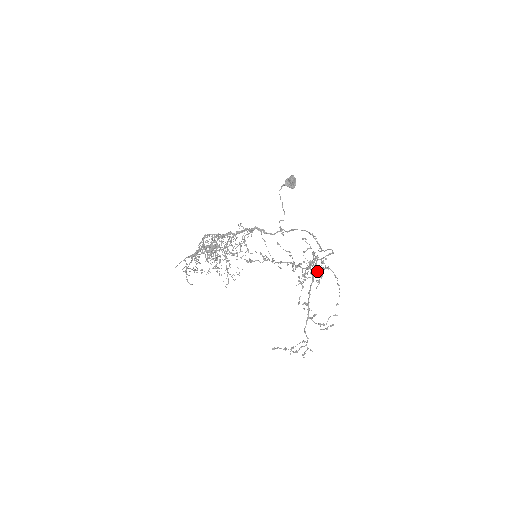
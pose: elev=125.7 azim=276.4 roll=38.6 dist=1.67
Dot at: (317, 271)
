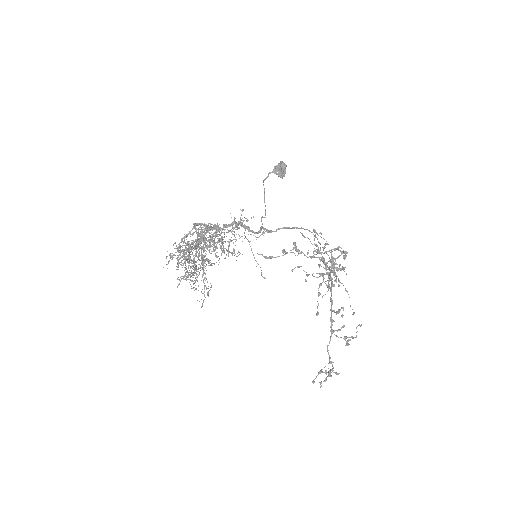
Dot at: (323, 276)
